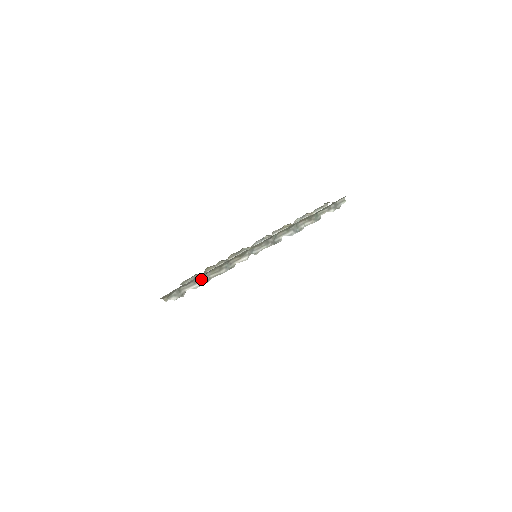
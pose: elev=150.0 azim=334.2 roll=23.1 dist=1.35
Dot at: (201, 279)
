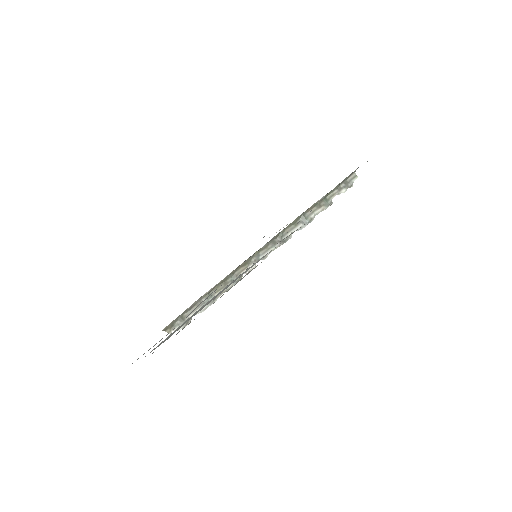
Dot at: (205, 300)
